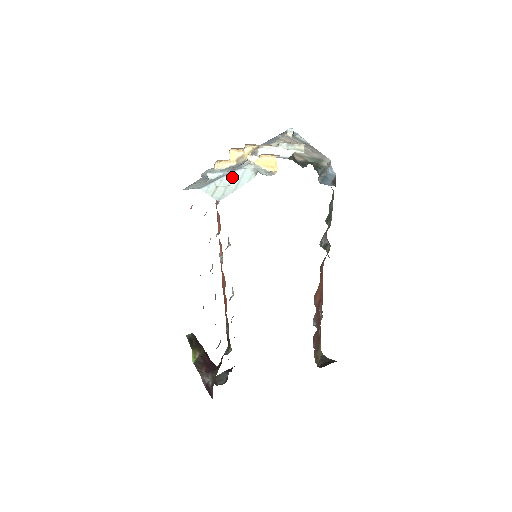
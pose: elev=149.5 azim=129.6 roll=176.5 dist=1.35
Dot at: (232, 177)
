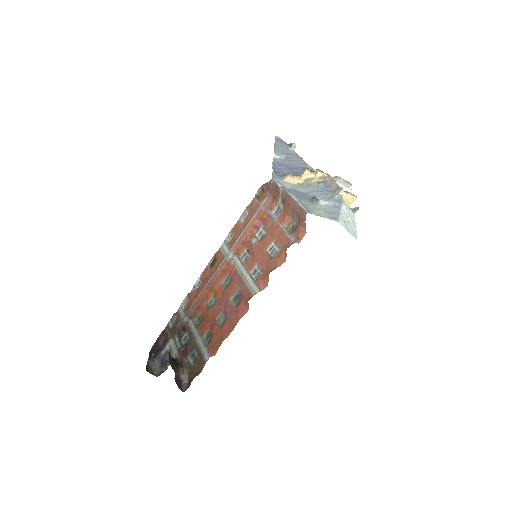
Dot at: (345, 212)
